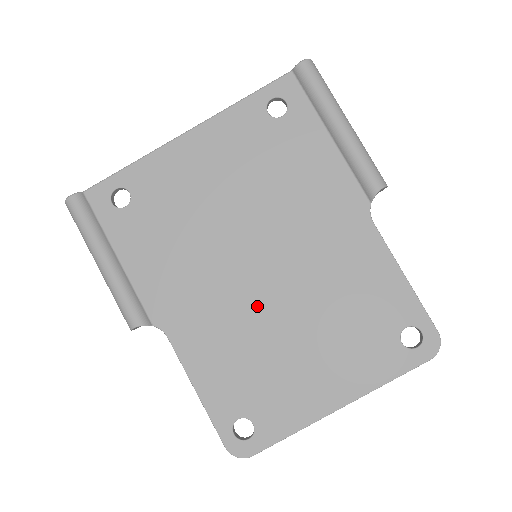
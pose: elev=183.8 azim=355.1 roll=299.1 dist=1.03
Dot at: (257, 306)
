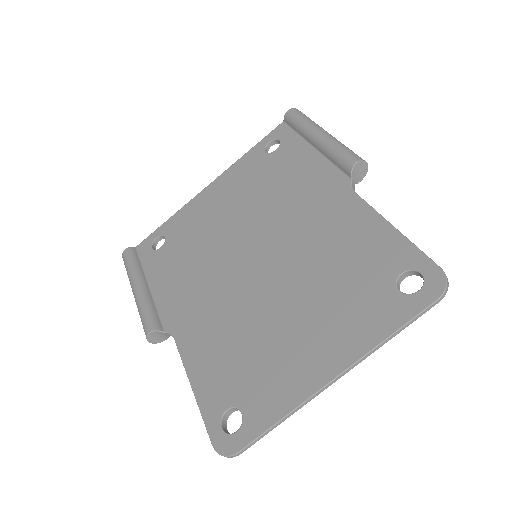
Dot at: (251, 293)
